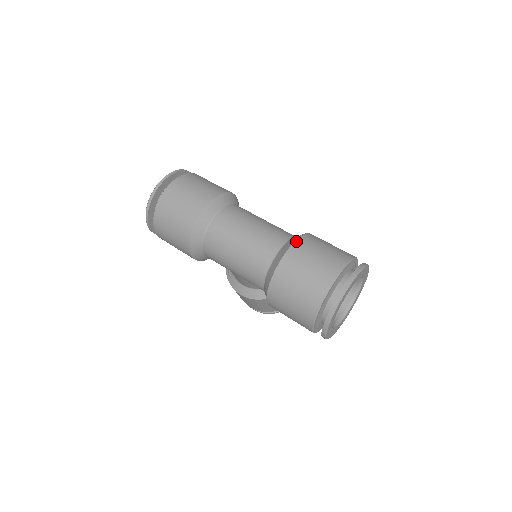
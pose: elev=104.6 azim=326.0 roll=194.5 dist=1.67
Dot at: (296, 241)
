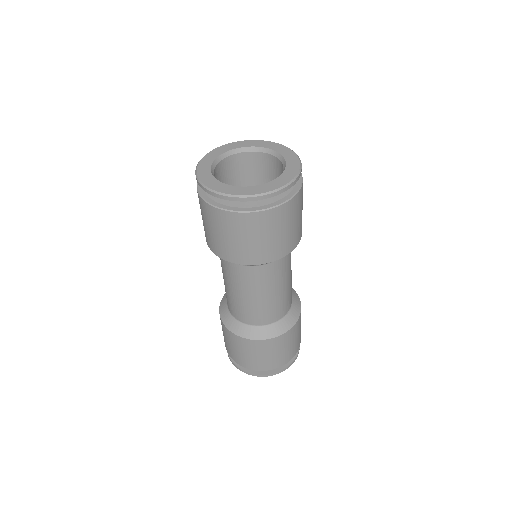
Dot at: (281, 336)
